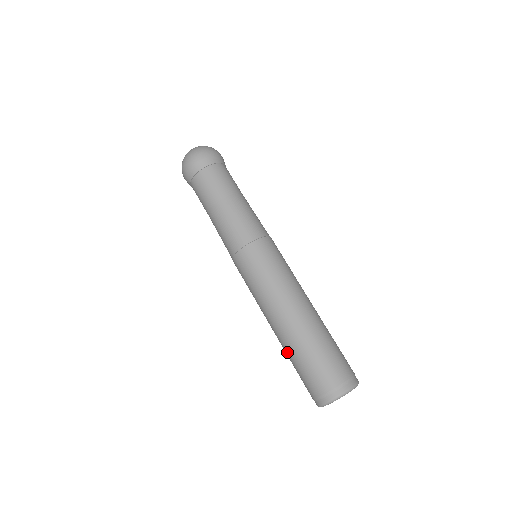
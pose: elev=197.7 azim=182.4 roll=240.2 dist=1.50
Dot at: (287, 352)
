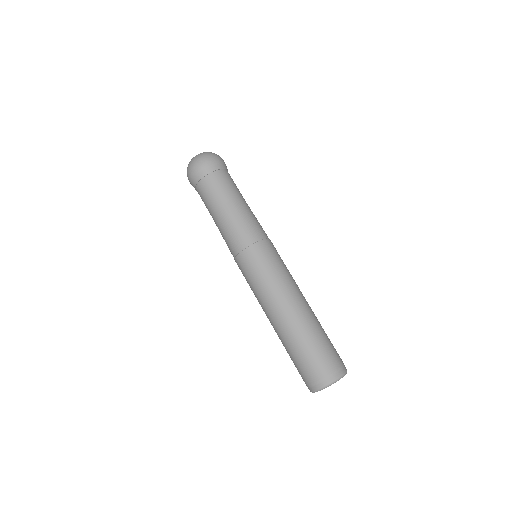
Dot at: occluded
